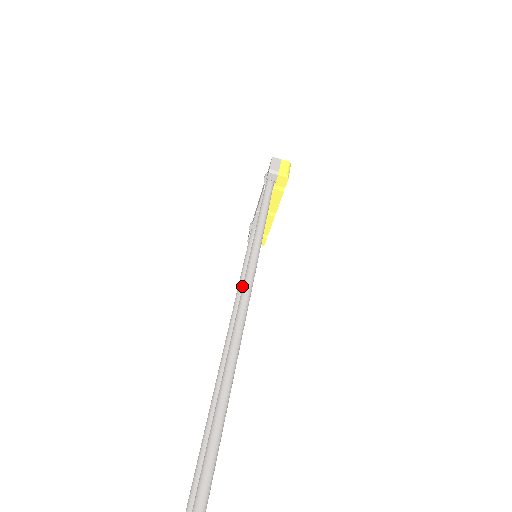
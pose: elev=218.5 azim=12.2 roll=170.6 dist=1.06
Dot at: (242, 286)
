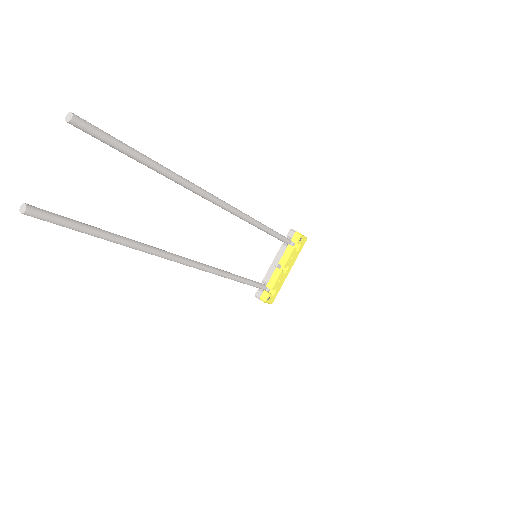
Dot at: occluded
